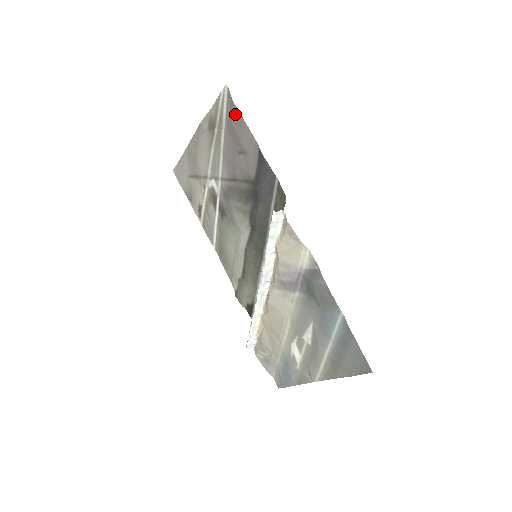
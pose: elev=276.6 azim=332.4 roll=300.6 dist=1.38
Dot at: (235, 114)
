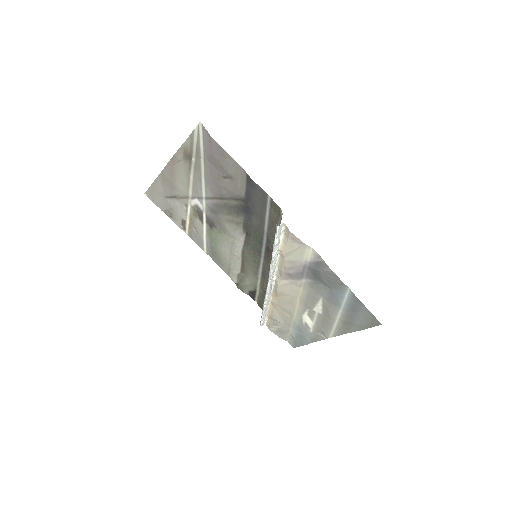
Dot at: (215, 147)
